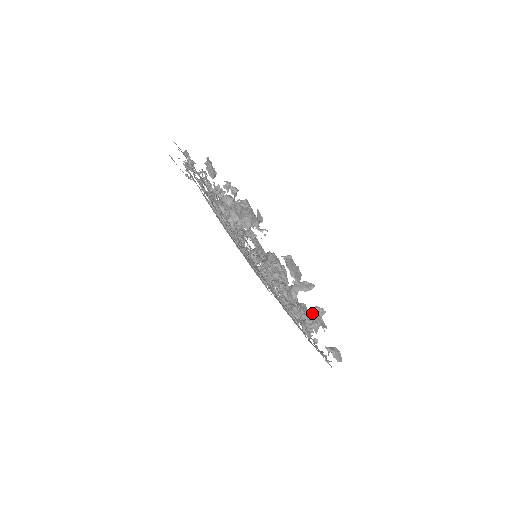
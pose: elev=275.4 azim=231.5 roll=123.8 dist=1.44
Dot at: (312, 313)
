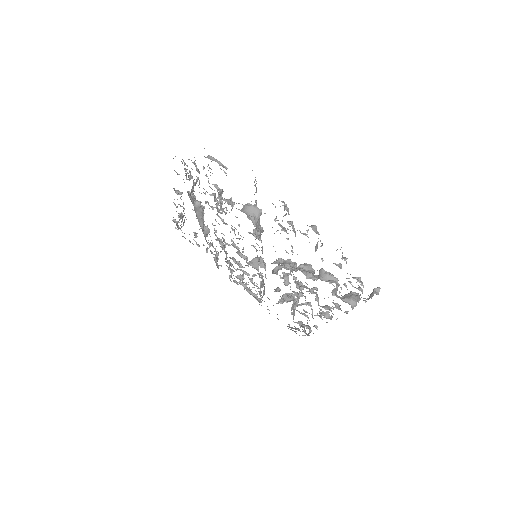
Dot at: (309, 303)
